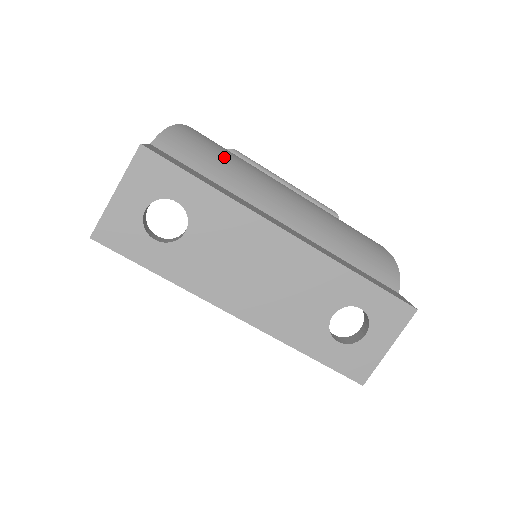
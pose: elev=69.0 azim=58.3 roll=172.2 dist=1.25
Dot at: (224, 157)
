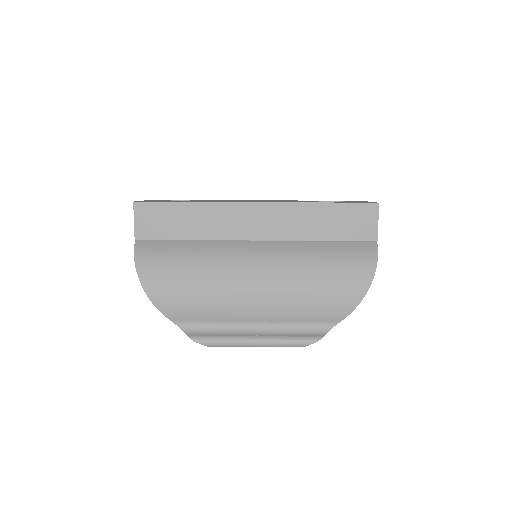
Dot at: occluded
